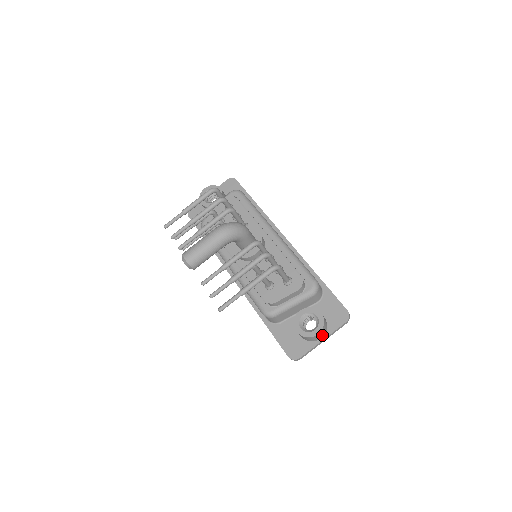
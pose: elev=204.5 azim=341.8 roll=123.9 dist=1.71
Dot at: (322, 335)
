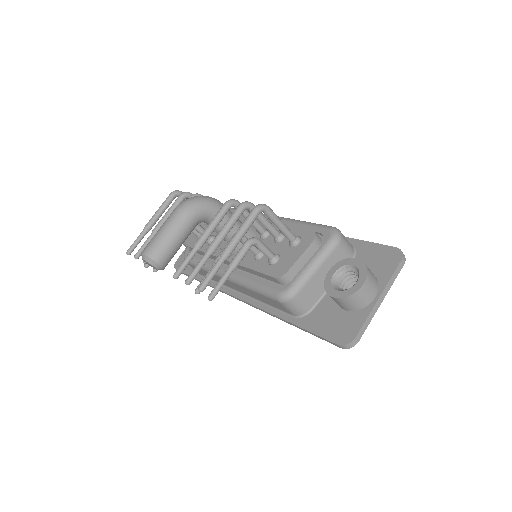
Dot at: (374, 290)
